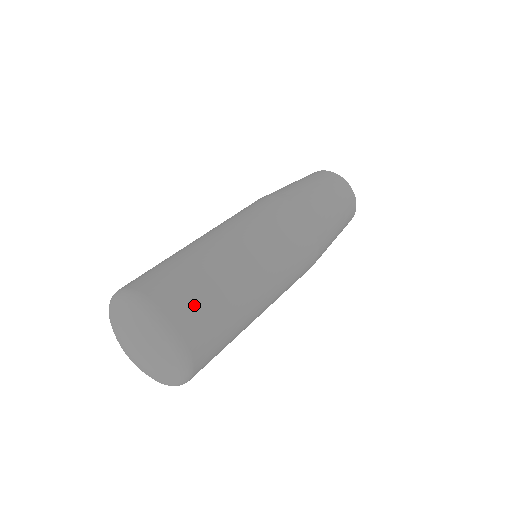
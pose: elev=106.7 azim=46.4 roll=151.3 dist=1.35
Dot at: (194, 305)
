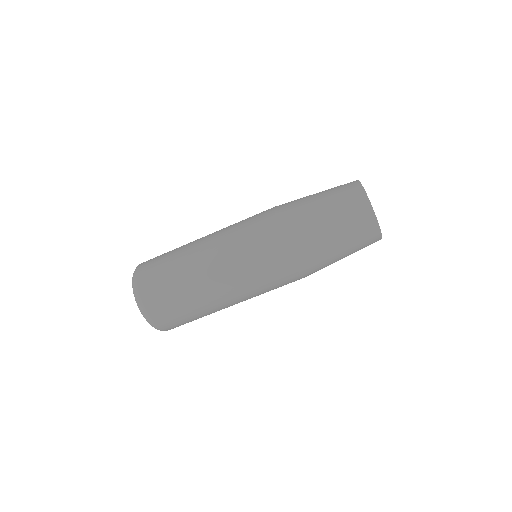
Dot at: (152, 266)
